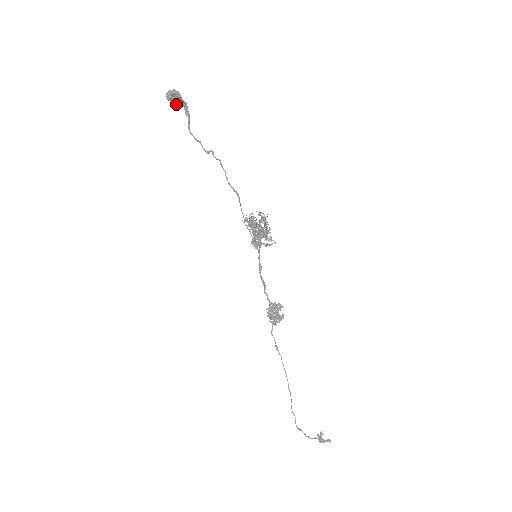
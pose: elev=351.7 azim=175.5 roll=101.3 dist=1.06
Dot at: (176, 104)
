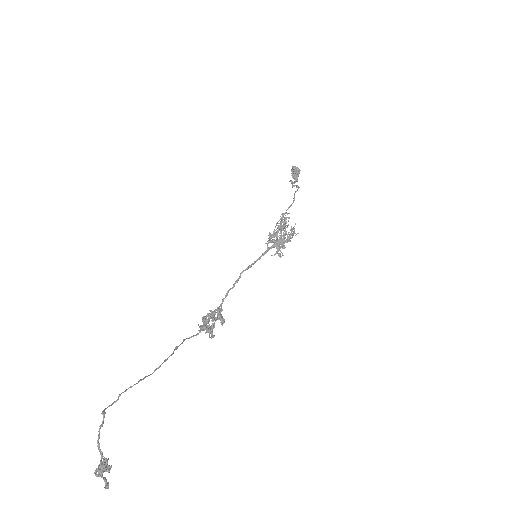
Dot at: (294, 172)
